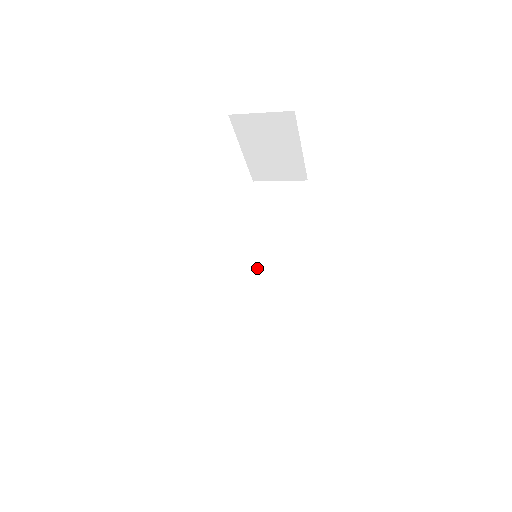
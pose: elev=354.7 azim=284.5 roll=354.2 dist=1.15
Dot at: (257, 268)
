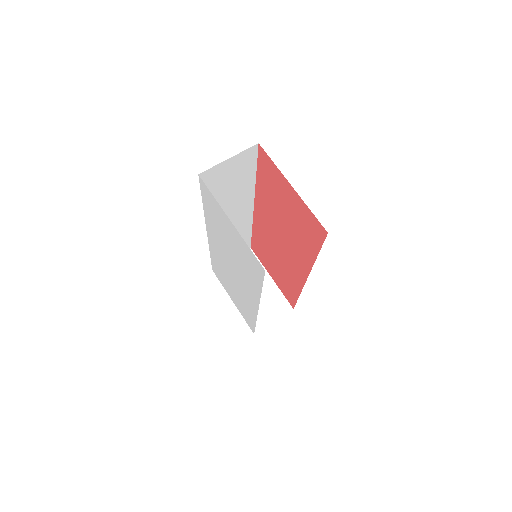
Dot at: occluded
